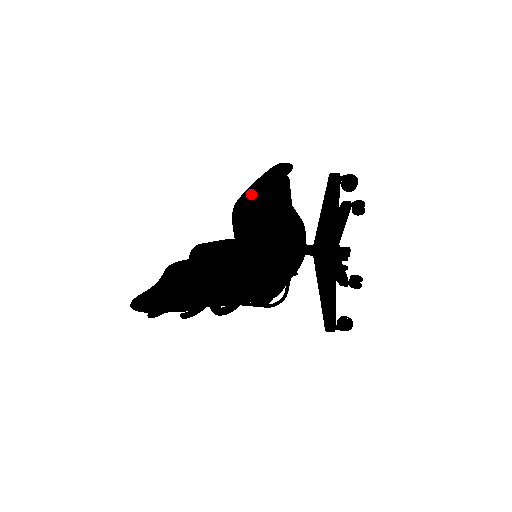
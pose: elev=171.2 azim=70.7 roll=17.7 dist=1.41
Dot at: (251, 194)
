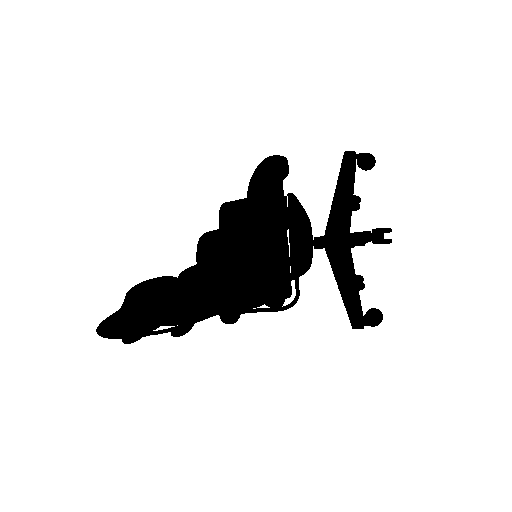
Dot at: (274, 166)
